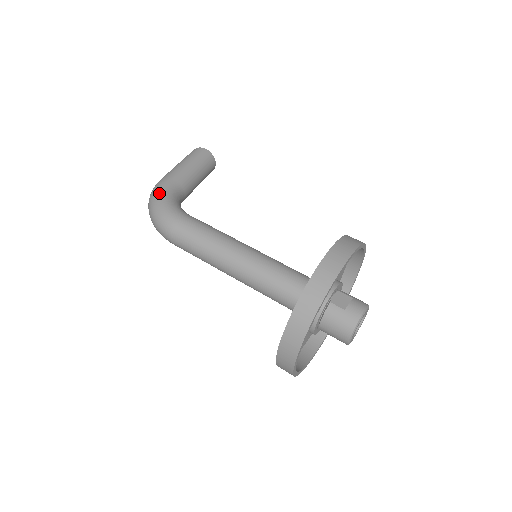
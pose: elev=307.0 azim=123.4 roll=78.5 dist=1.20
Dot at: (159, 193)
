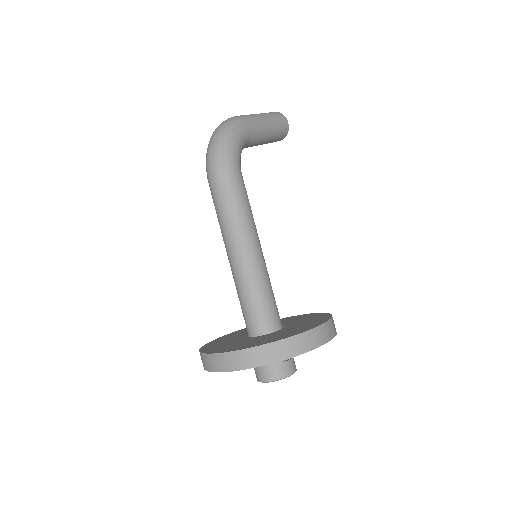
Dot at: (237, 132)
